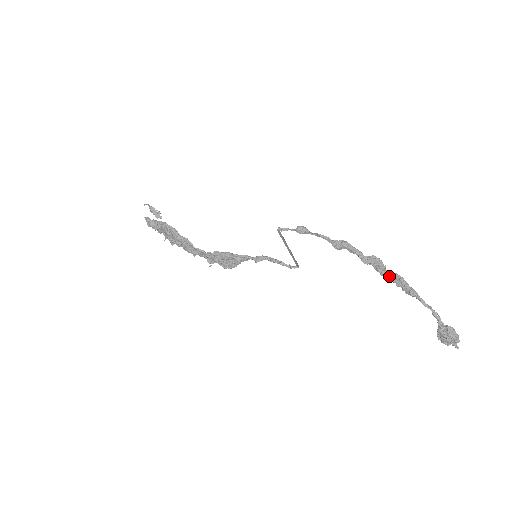
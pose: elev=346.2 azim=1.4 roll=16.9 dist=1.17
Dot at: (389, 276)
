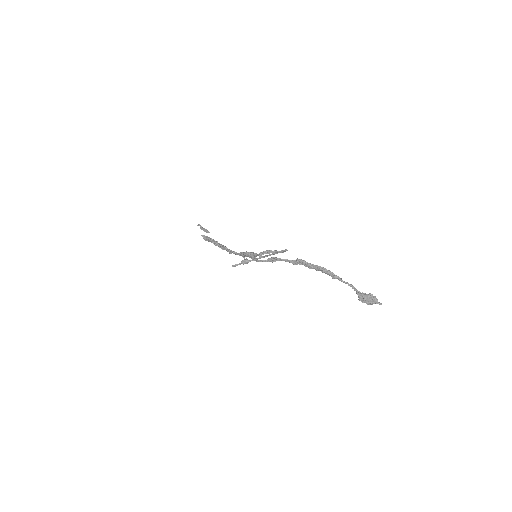
Dot at: (314, 268)
